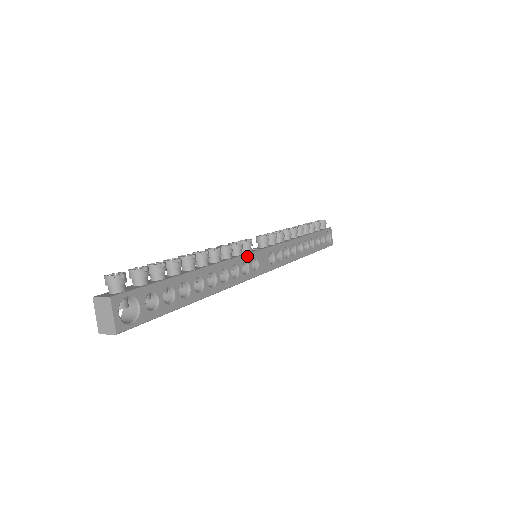
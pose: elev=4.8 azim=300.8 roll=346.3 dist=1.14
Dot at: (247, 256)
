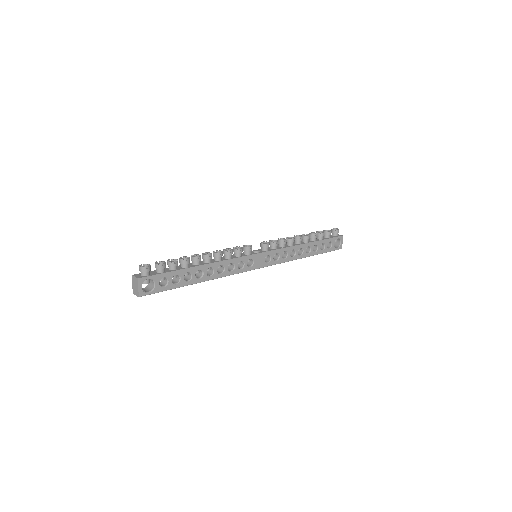
Dot at: (244, 258)
